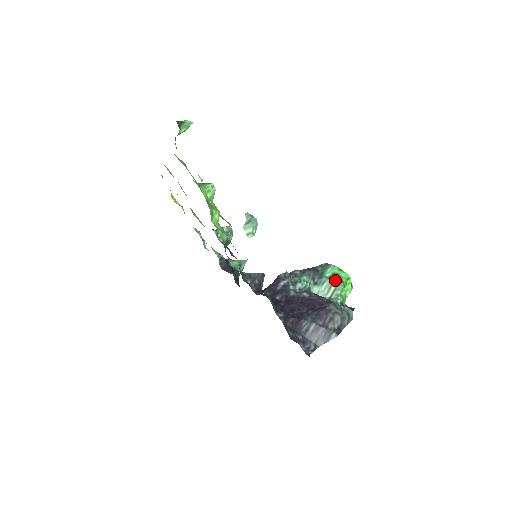
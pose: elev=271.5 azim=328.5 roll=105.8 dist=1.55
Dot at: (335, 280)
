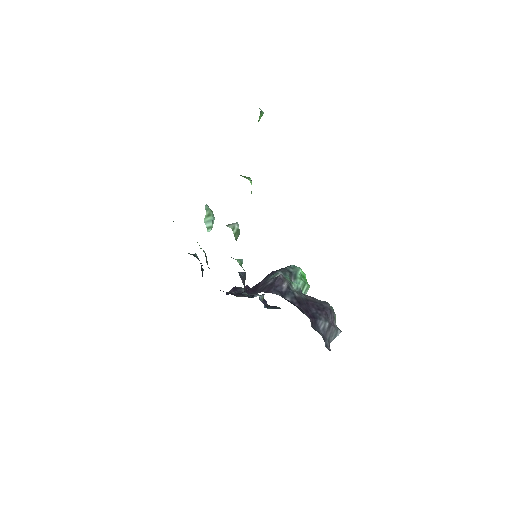
Dot at: (305, 281)
